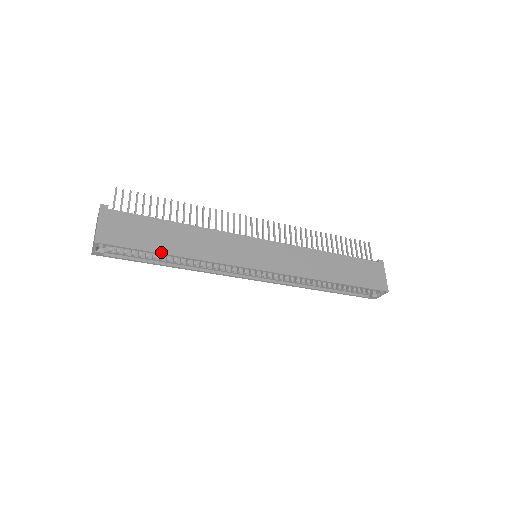
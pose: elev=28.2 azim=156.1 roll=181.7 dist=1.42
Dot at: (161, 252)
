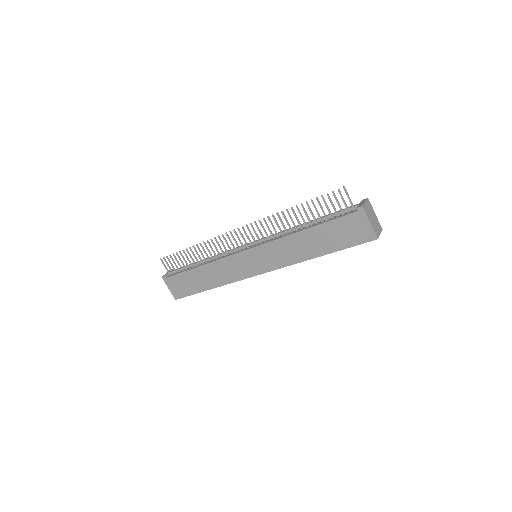
Dot at: (203, 291)
